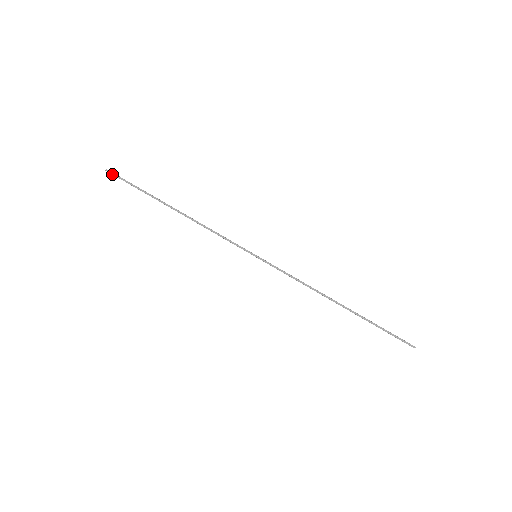
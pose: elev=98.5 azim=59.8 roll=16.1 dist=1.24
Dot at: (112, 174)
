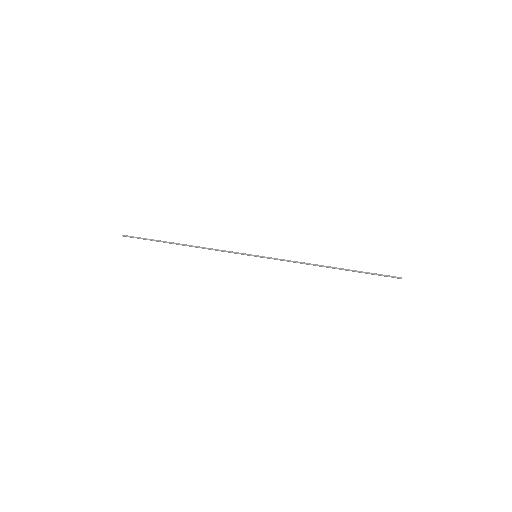
Dot at: occluded
